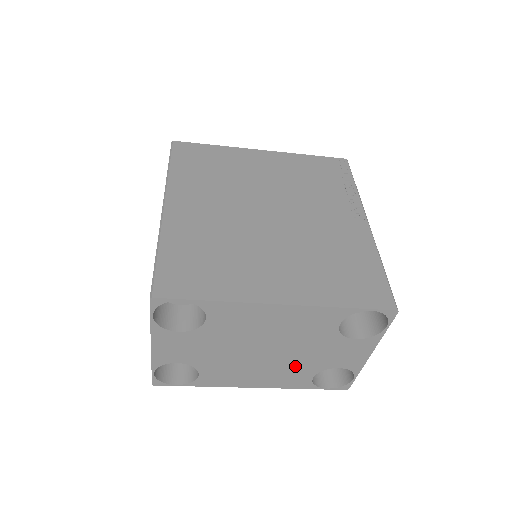
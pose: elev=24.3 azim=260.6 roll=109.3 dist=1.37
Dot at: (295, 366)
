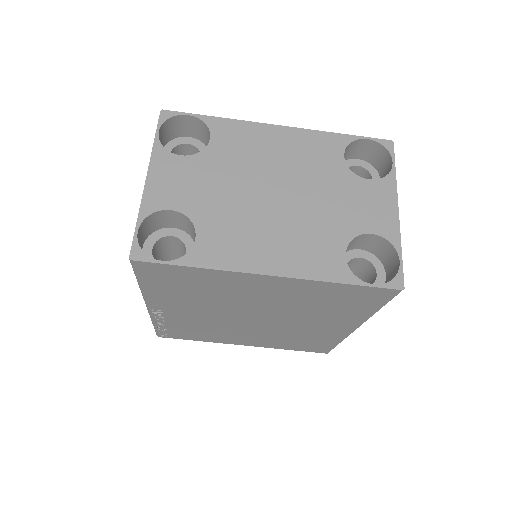
Dot at: (316, 227)
